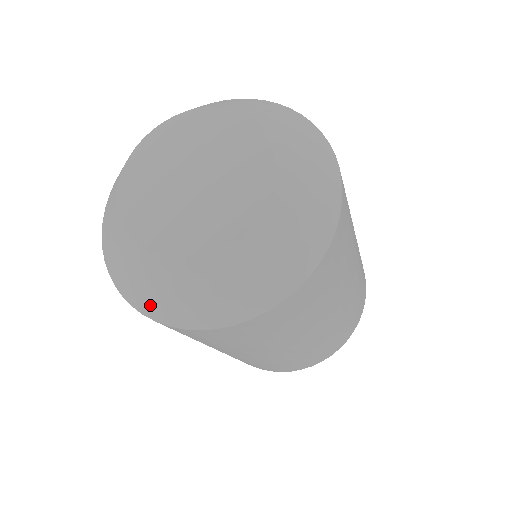
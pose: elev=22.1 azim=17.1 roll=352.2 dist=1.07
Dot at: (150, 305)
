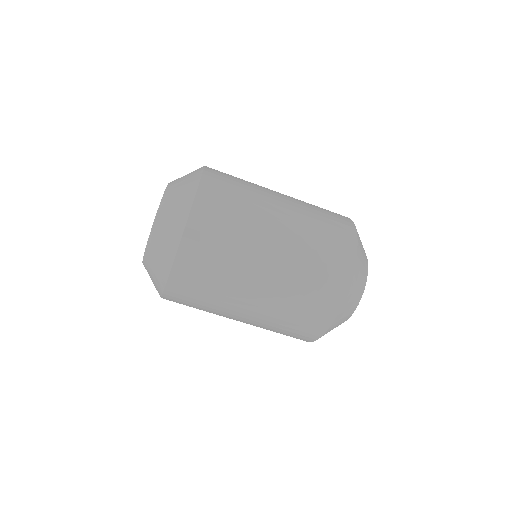
Dot at: (177, 228)
